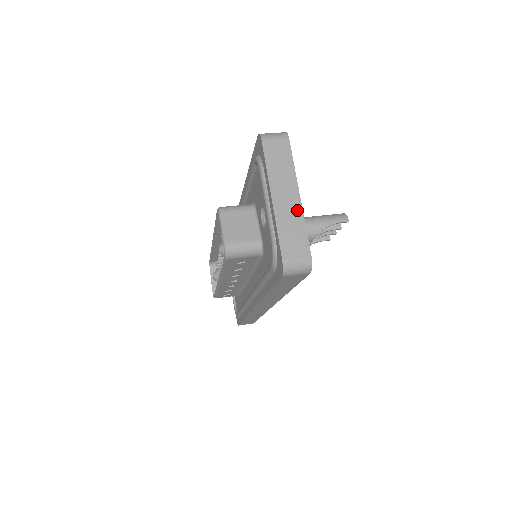
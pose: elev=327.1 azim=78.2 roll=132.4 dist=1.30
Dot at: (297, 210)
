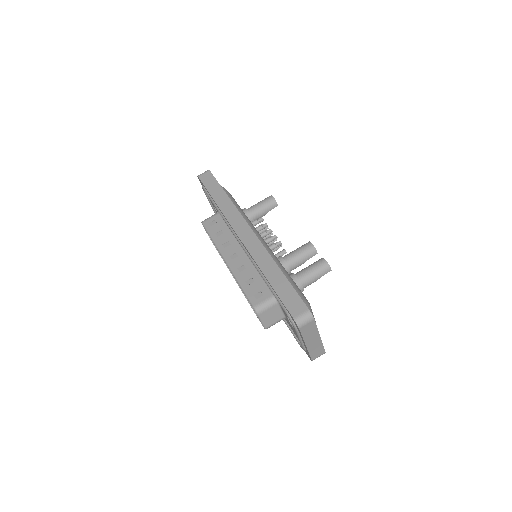
Dot at: (319, 343)
